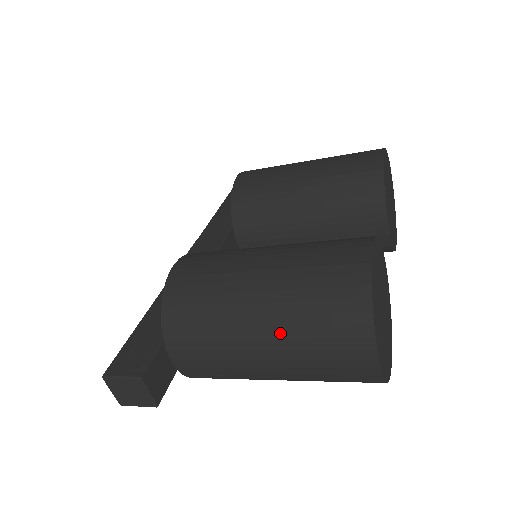
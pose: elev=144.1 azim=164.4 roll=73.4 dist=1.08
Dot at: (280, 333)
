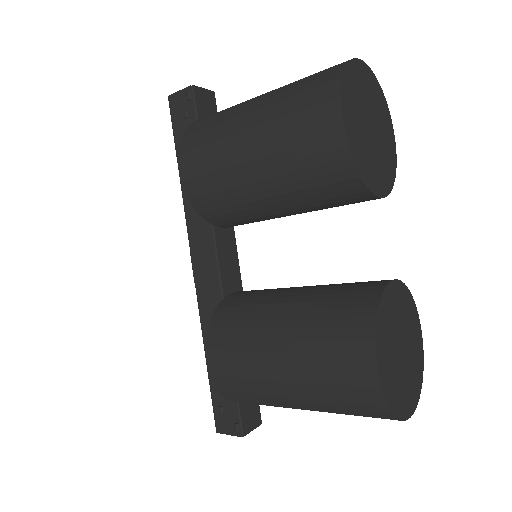
Dot at: occluded
